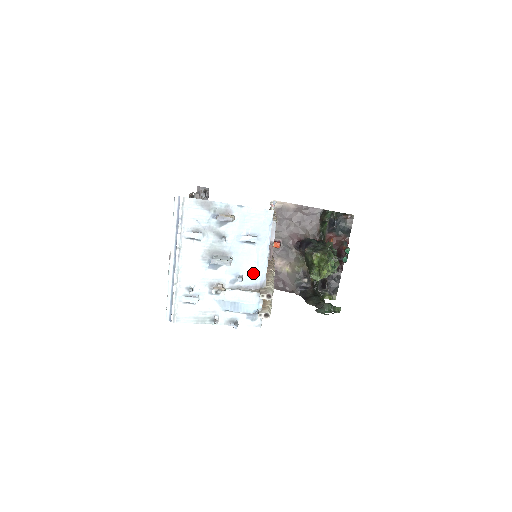
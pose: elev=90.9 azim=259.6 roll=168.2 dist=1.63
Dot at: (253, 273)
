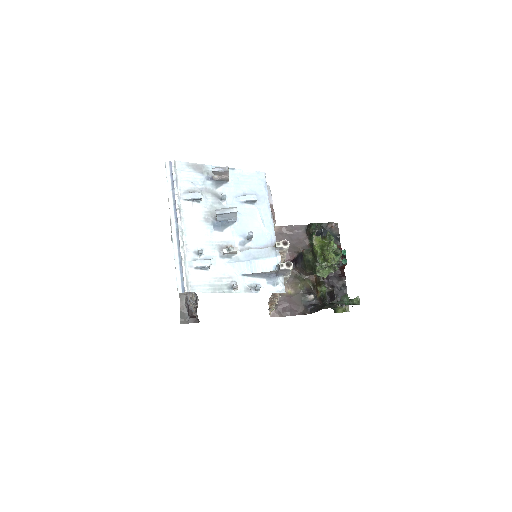
Dot at: (261, 234)
